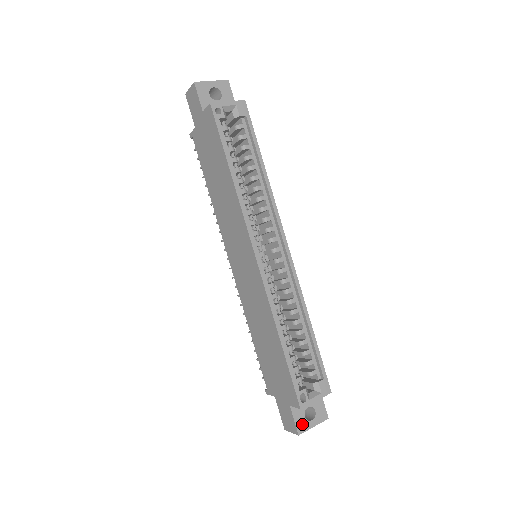
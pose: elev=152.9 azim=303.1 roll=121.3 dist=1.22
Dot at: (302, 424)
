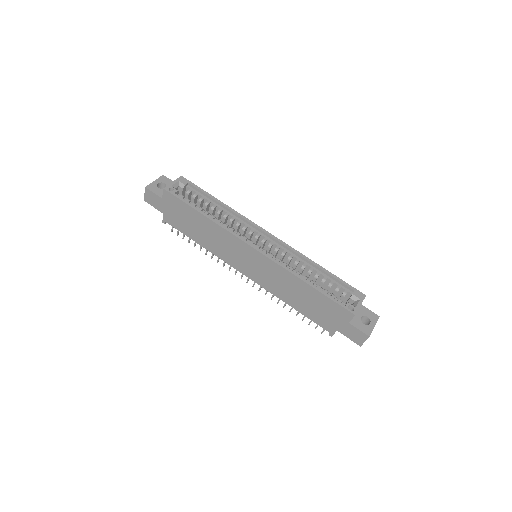
Dot at: (366, 329)
